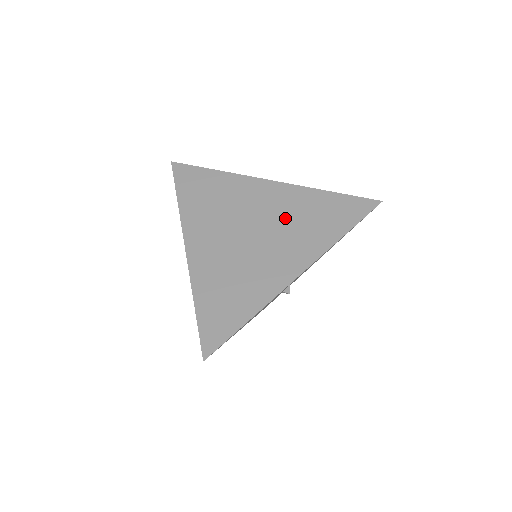
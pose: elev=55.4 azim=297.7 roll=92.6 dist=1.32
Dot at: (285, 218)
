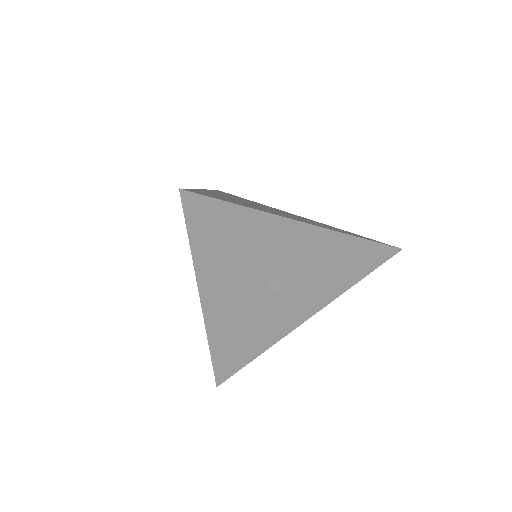
Dot at: (305, 219)
